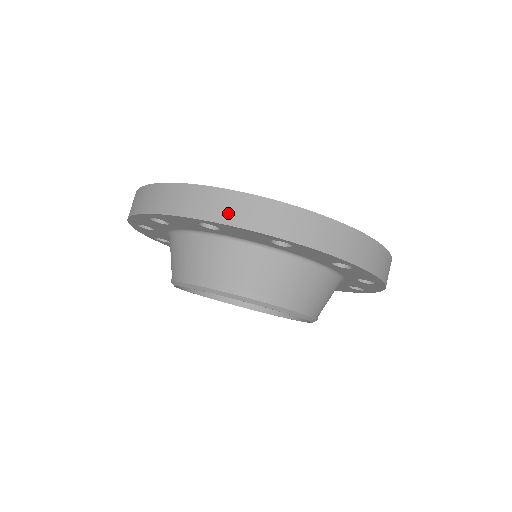
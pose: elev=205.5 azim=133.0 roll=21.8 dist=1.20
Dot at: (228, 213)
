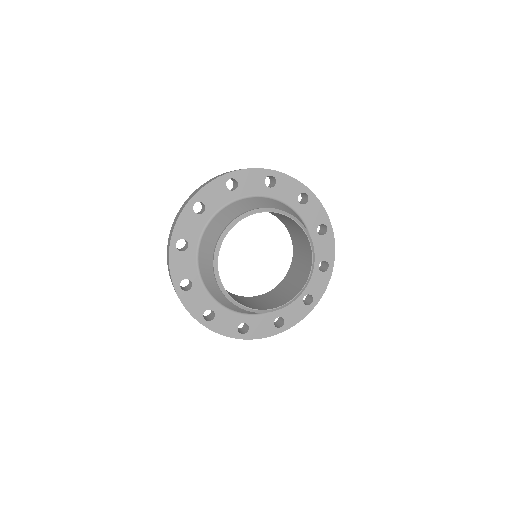
Dot at: occluded
